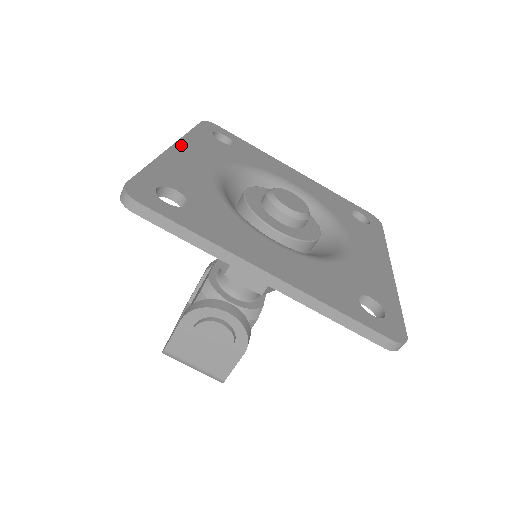
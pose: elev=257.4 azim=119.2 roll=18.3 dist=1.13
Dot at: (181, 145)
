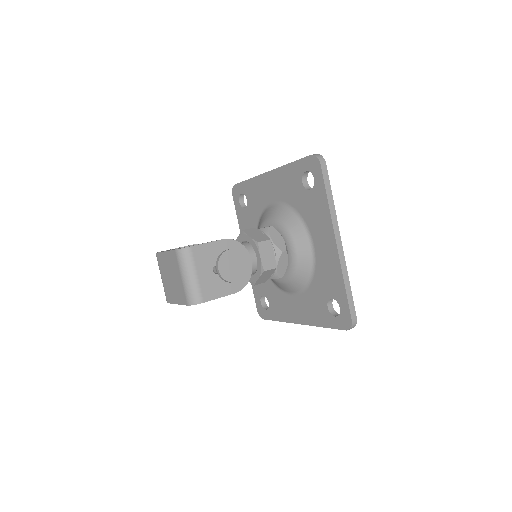
Dot at: occluded
